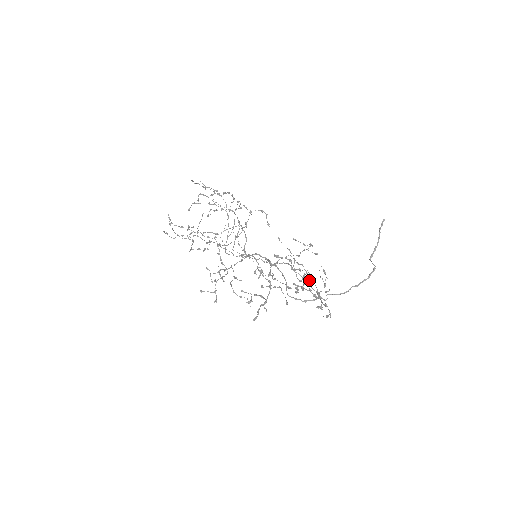
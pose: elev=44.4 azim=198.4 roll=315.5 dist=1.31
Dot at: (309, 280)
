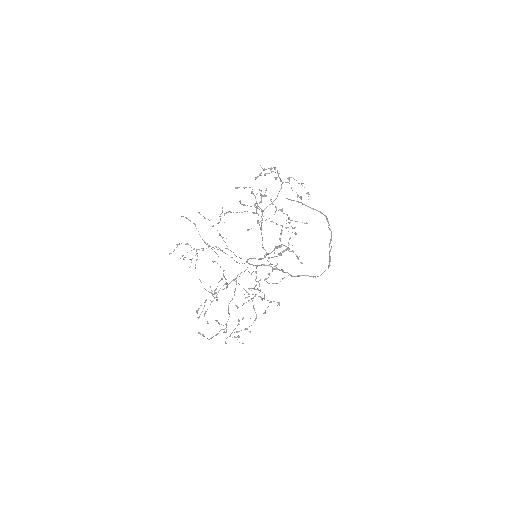
Dot at: occluded
